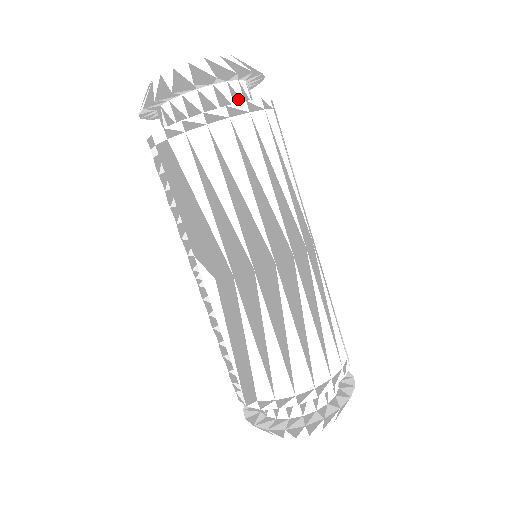
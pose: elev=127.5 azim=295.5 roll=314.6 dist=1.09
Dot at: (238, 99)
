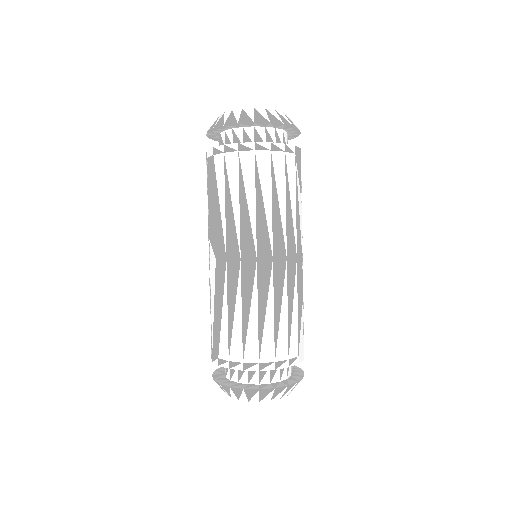
Dot at: (270, 140)
